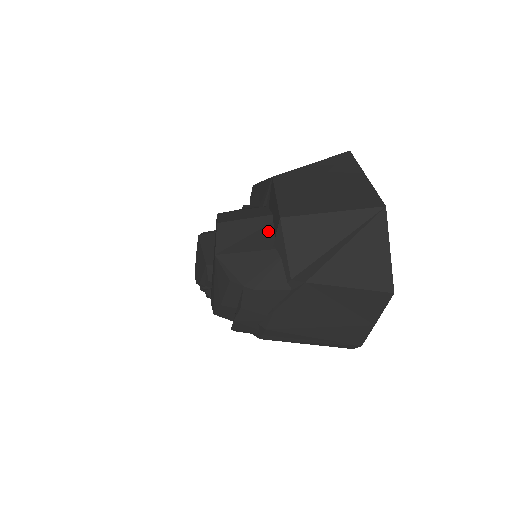
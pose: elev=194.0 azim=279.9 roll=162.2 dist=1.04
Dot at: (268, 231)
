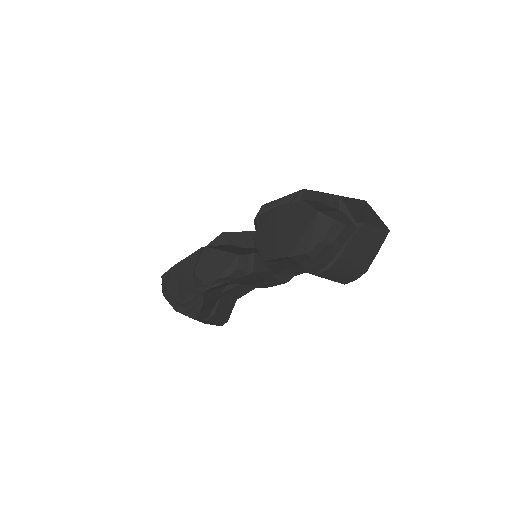
Dot at: (327, 206)
